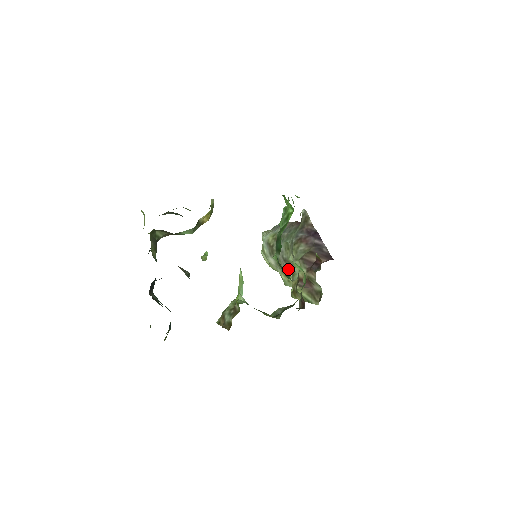
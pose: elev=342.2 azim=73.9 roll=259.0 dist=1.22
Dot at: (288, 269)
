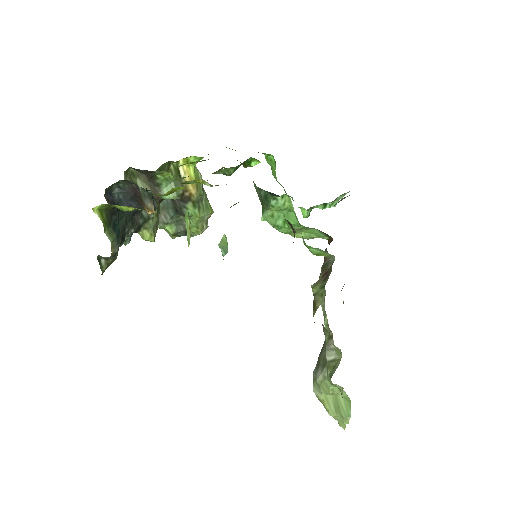
Dot at: (331, 352)
